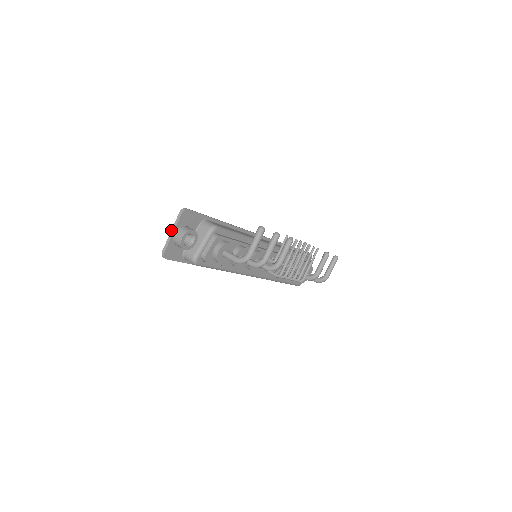
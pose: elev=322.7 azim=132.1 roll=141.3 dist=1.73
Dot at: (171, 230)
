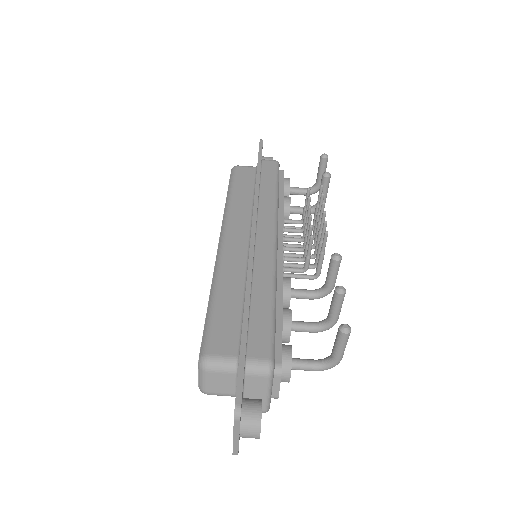
Dot at: (233, 437)
